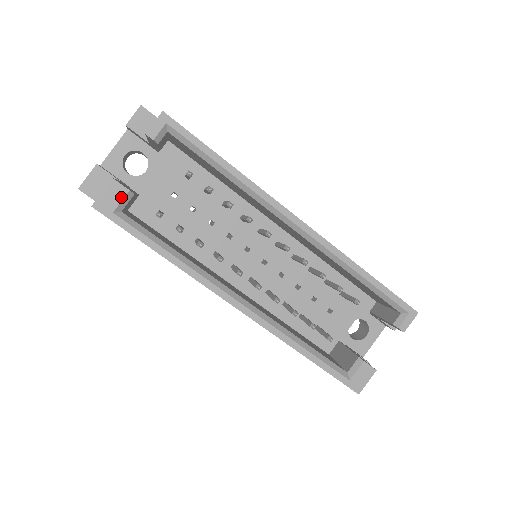
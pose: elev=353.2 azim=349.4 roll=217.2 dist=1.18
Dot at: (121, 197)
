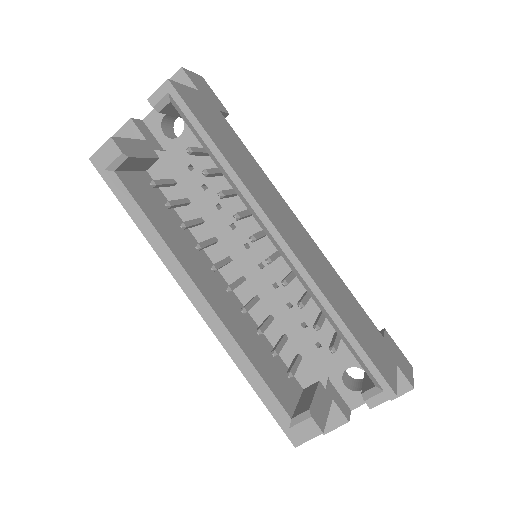
Dot at: (114, 157)
